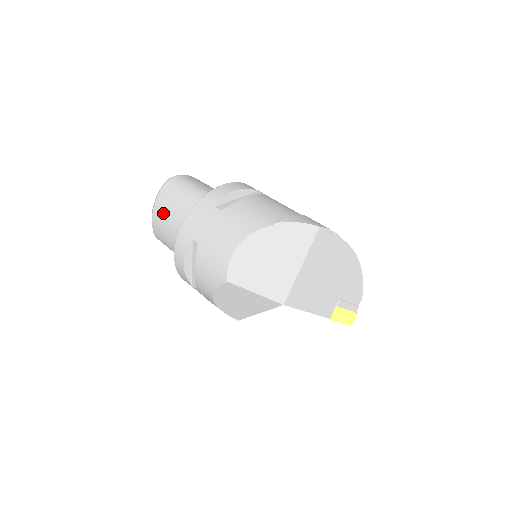
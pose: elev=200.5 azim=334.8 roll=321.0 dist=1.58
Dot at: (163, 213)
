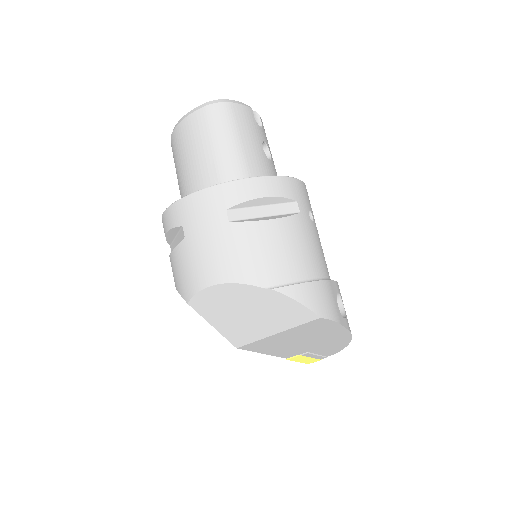
Dot at: (183, 142)
